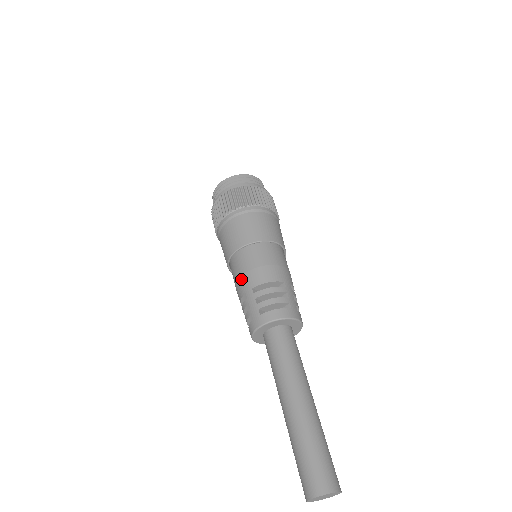
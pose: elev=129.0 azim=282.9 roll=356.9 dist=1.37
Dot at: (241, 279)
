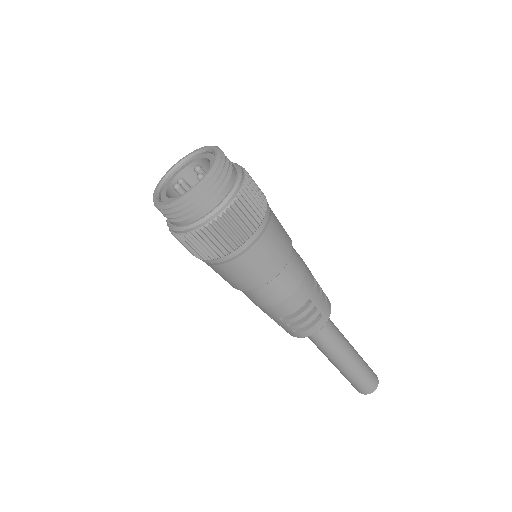
Dot at: (260, 308)
